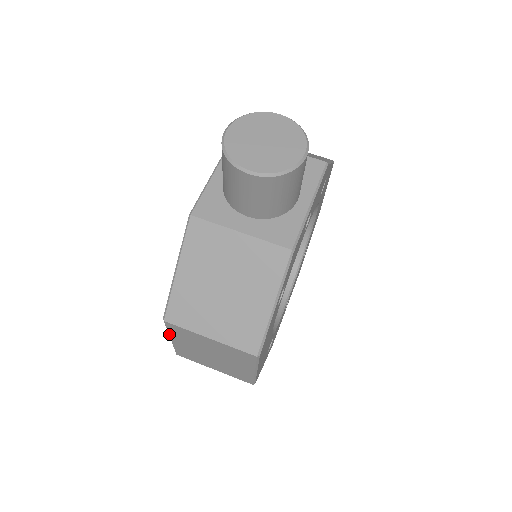
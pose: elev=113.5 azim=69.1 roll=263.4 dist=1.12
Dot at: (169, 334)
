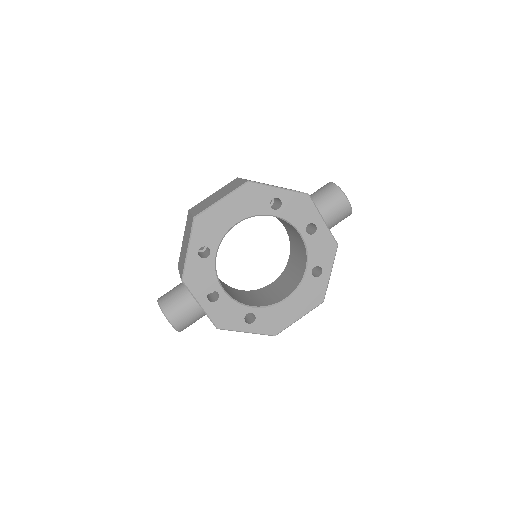
Dot at: occluded
